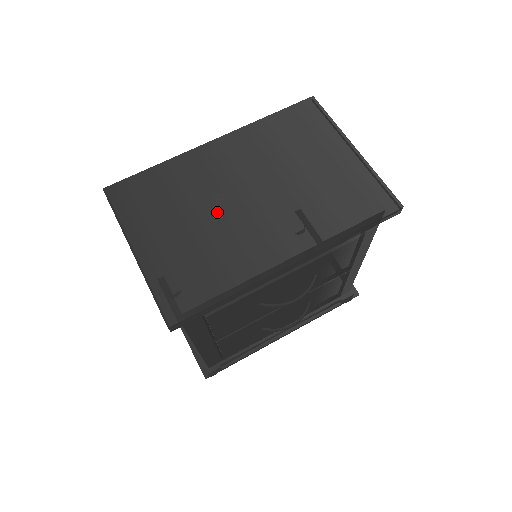
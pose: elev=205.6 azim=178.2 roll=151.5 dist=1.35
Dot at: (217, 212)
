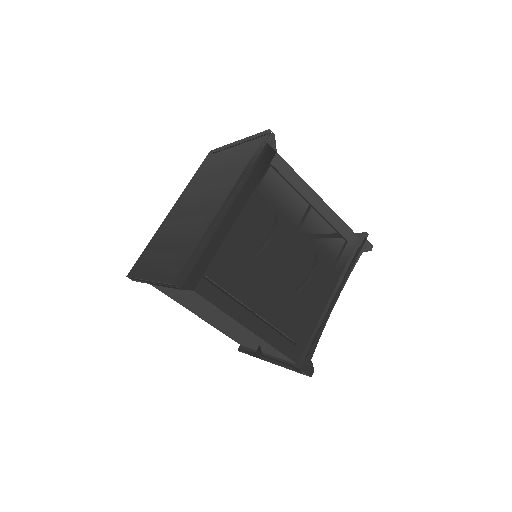
Dot at: (181, 226)
